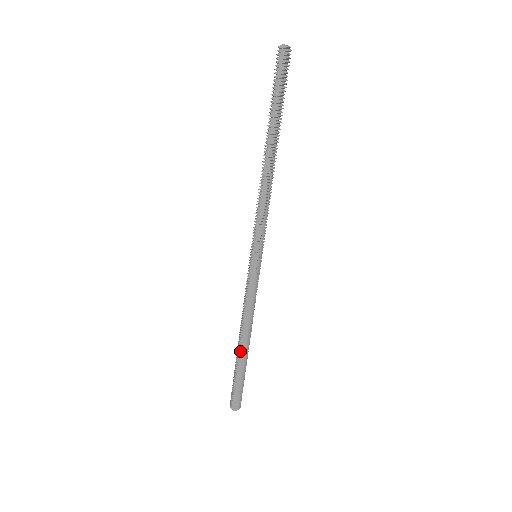
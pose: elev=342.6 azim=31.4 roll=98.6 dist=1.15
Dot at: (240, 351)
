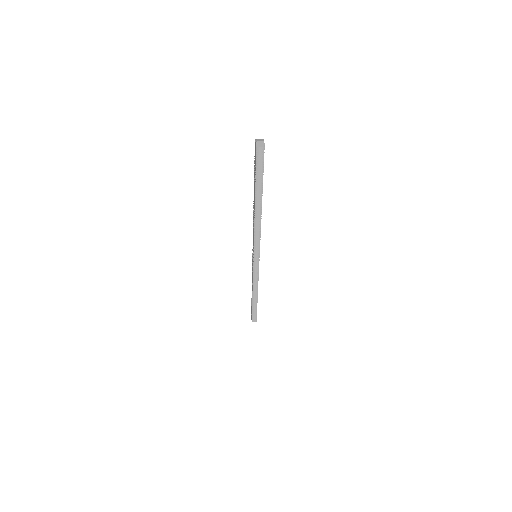
Dot at: occluded
